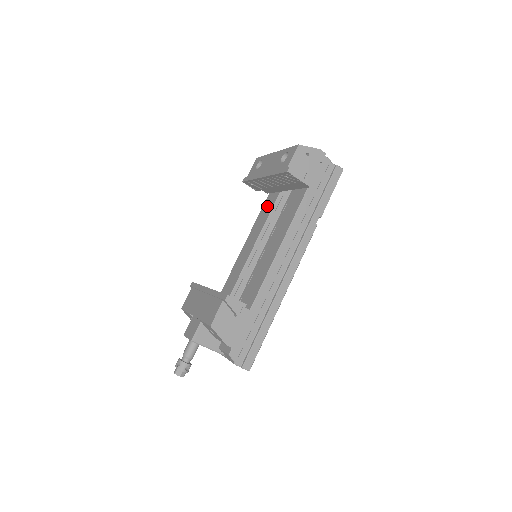
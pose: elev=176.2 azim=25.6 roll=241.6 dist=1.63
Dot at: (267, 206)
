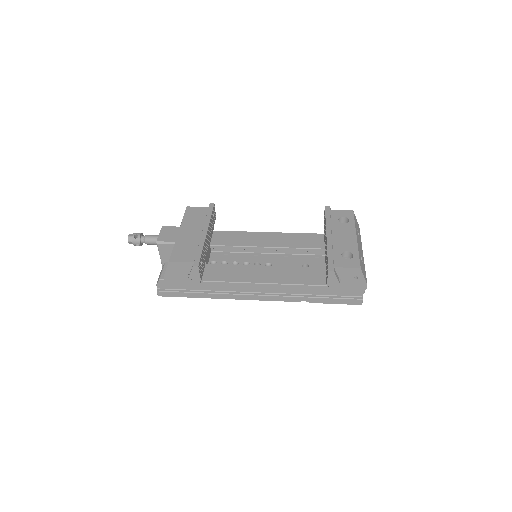
Dot at: (310, 240)
